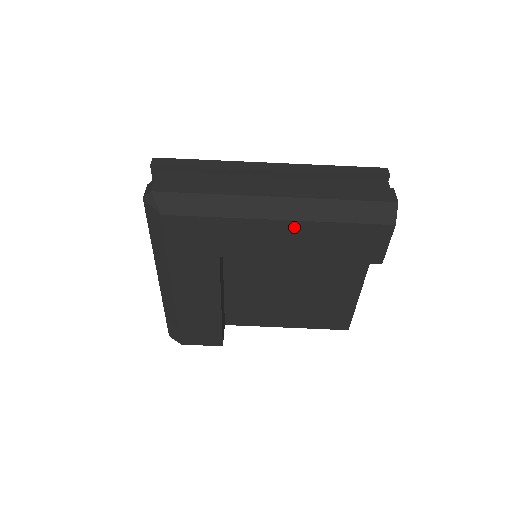
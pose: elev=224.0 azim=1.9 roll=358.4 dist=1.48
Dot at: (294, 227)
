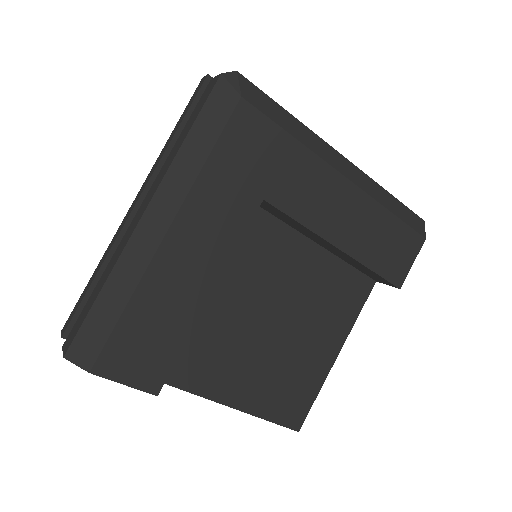
Dot at: (354, 196)
